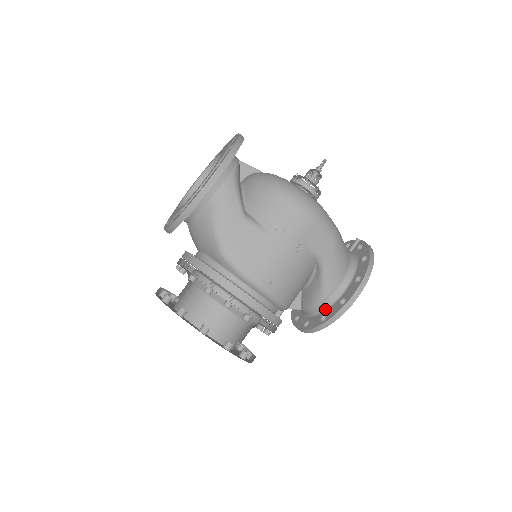
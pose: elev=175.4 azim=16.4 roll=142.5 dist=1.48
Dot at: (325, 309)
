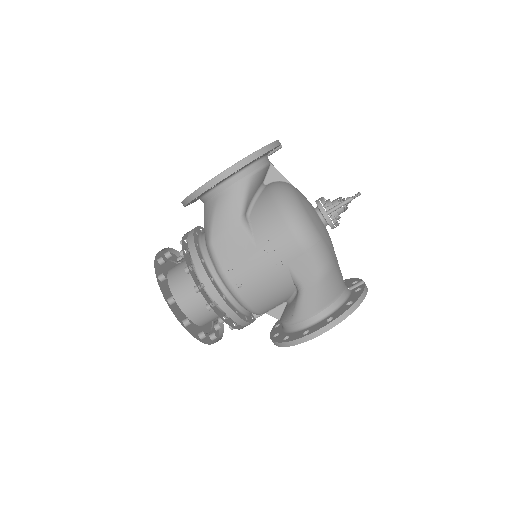
Dot at: (293, 331)
